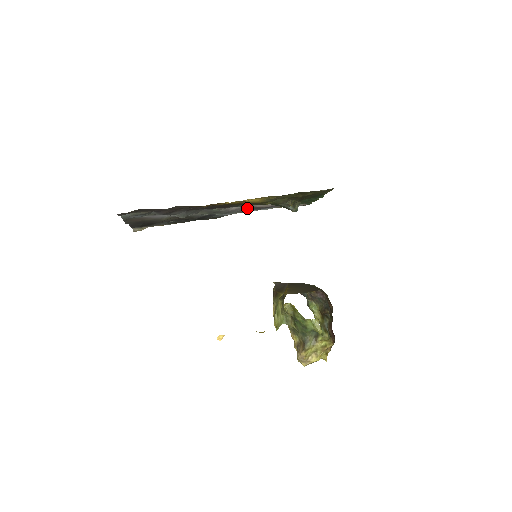
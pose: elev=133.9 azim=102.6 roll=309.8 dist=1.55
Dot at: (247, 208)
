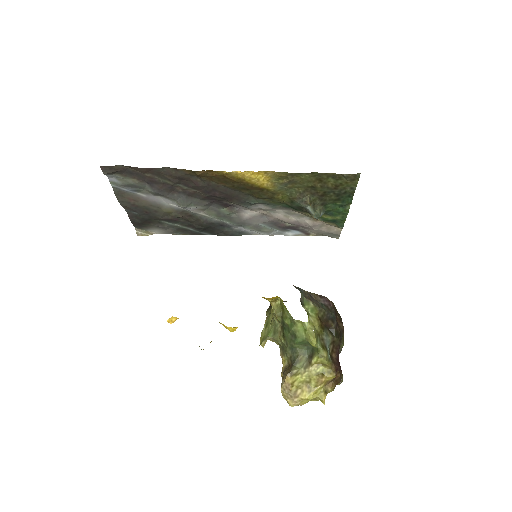
Dot at: (265, 221)
